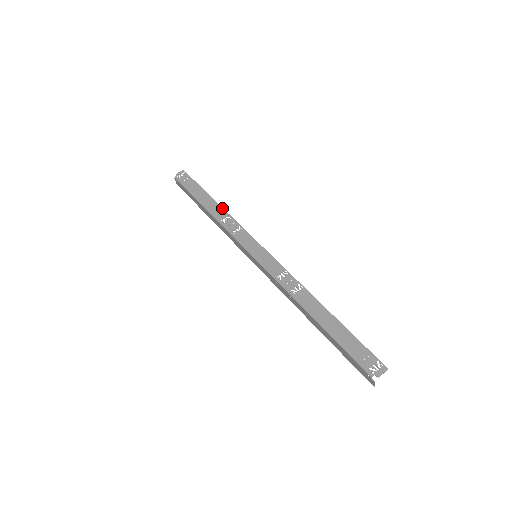
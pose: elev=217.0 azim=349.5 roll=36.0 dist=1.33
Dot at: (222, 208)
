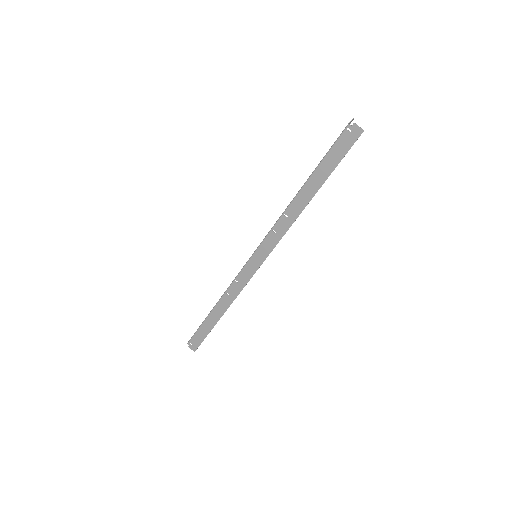
Dot at: occluded
